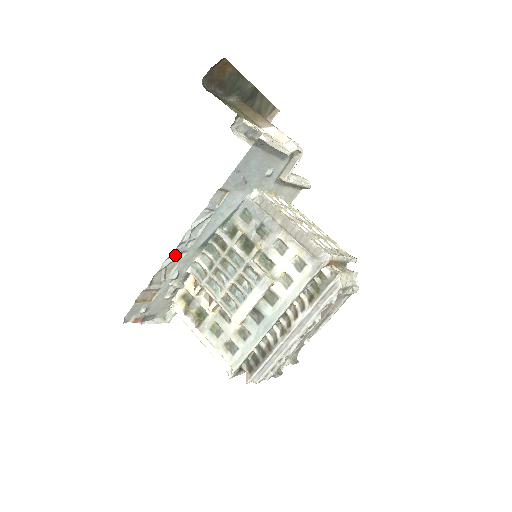
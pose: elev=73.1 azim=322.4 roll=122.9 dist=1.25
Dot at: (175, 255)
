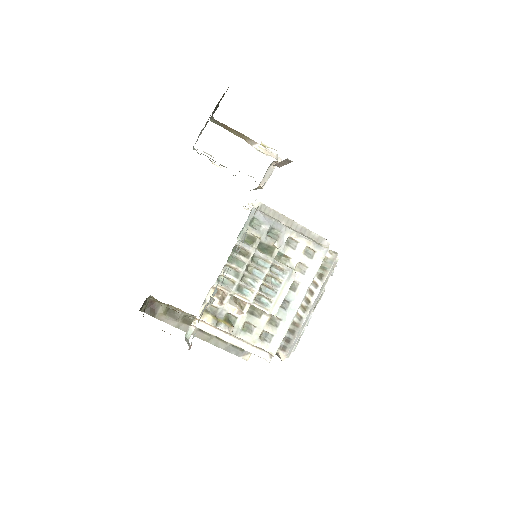
Dot at: (226, 273)
